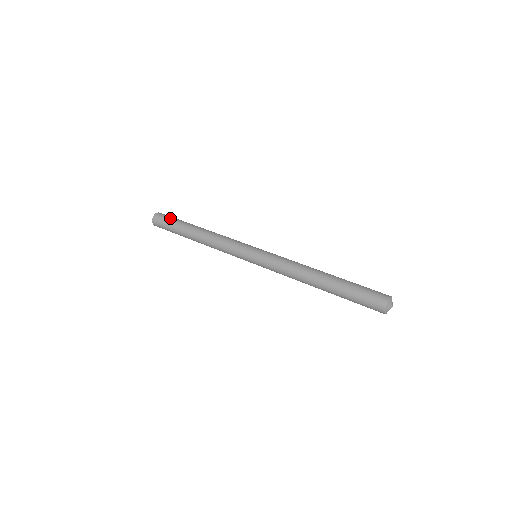
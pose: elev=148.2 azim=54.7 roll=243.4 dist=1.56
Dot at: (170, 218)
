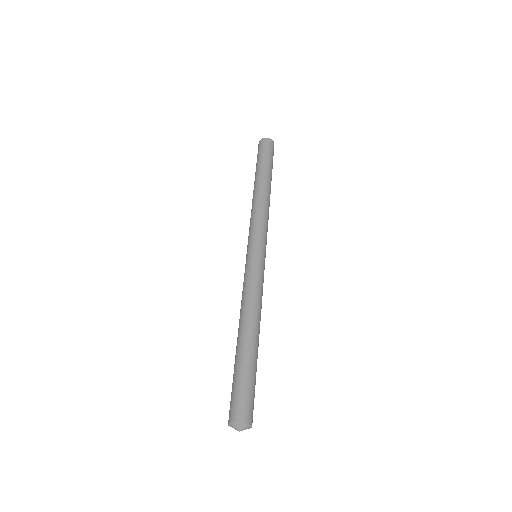
Dot at: (268, 153)
